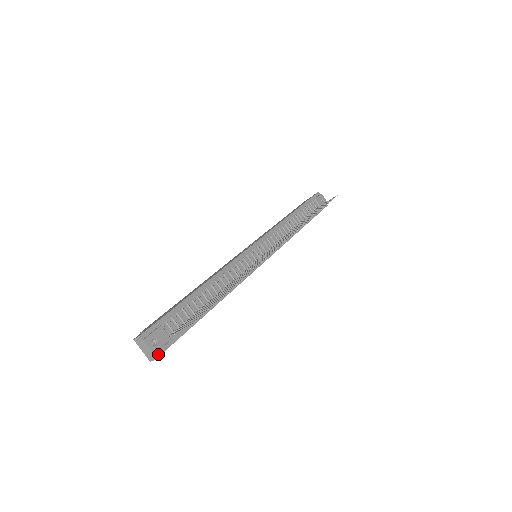
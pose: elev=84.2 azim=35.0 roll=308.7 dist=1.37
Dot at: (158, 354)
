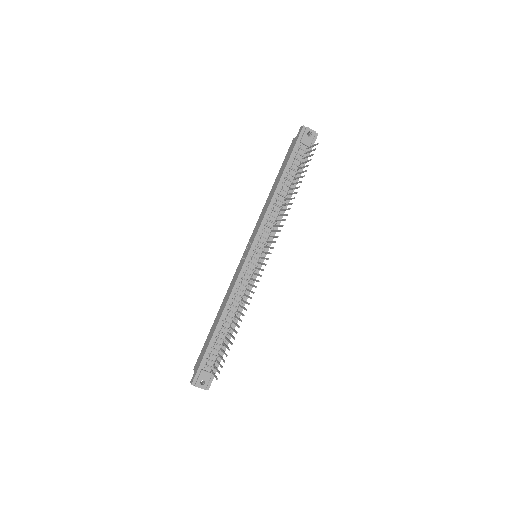
Dot at: (208, 387)
